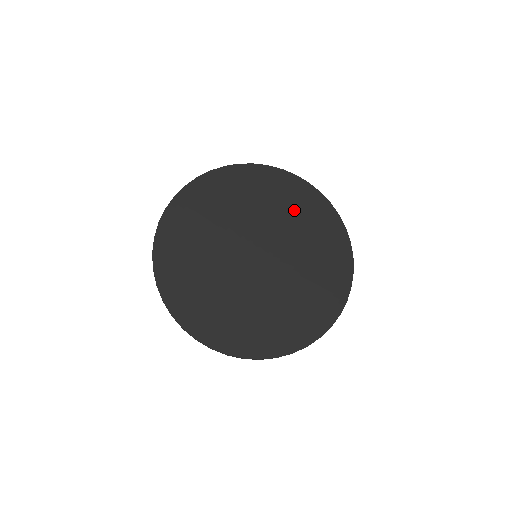
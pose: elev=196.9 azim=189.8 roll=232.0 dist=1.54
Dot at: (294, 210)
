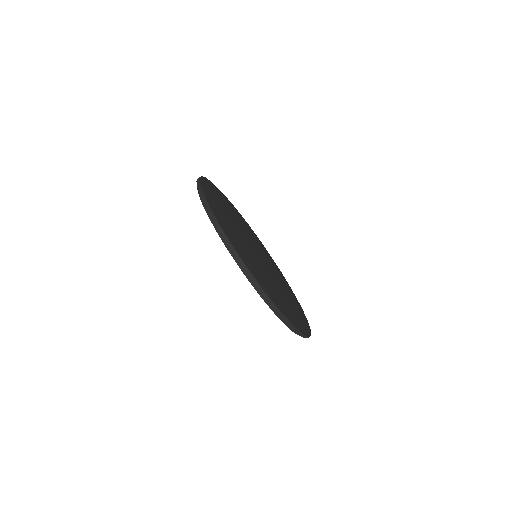
Dot at: occluded
